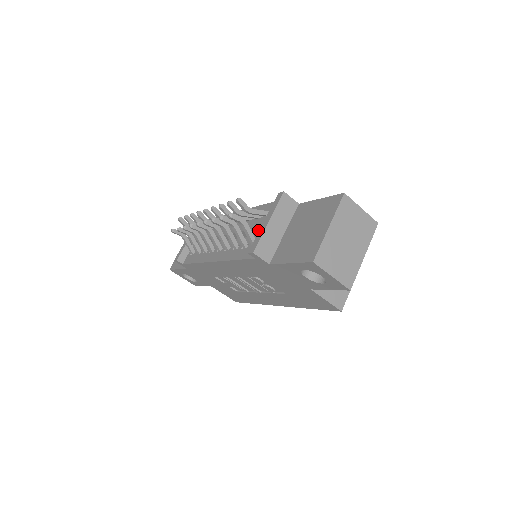
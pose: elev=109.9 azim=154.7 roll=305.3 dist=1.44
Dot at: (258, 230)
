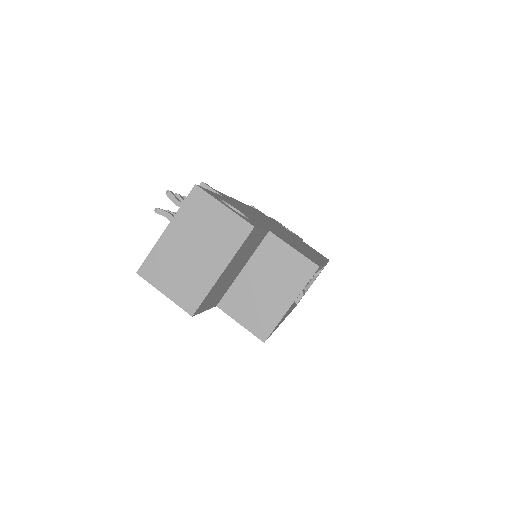
Dot at: occluded
